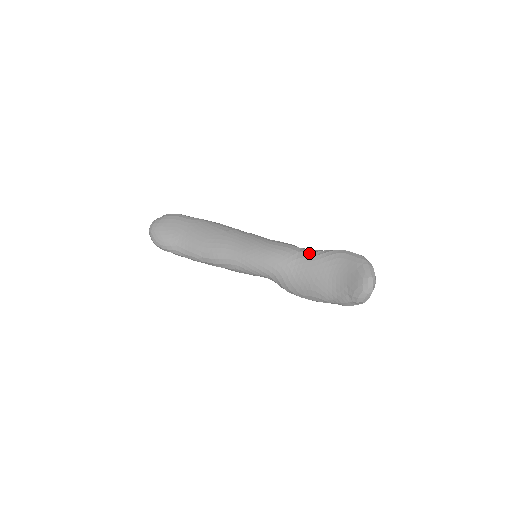
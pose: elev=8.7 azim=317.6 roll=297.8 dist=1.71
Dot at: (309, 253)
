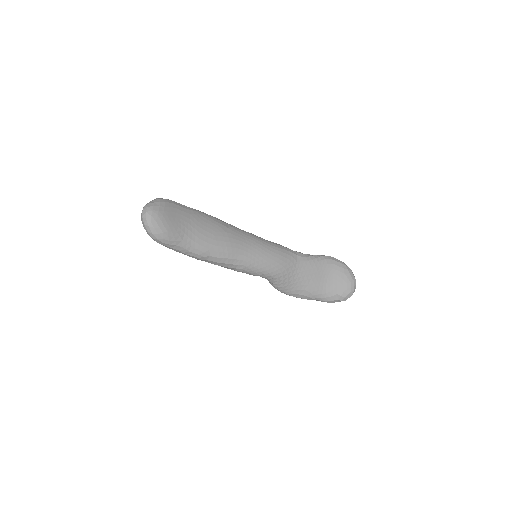
Dot at: (306, 257)
